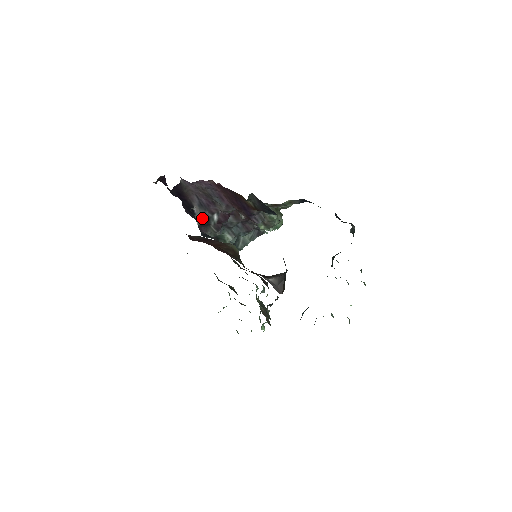
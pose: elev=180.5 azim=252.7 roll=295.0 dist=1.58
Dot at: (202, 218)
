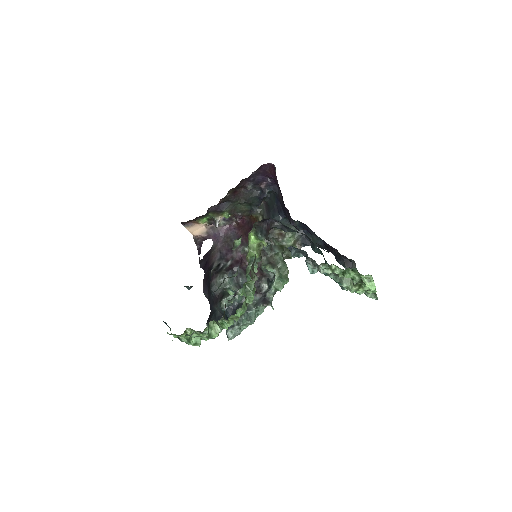
Dot at: (217, 267)
